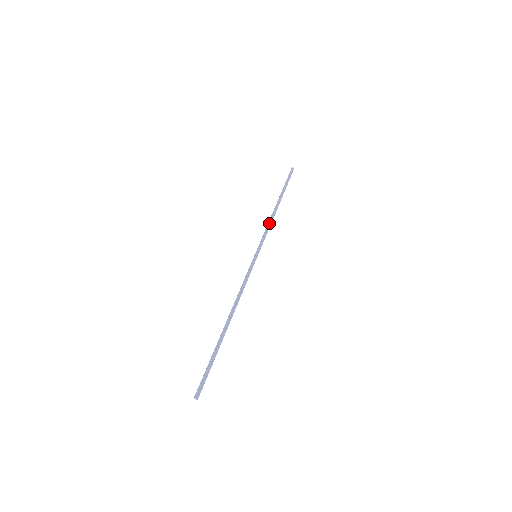
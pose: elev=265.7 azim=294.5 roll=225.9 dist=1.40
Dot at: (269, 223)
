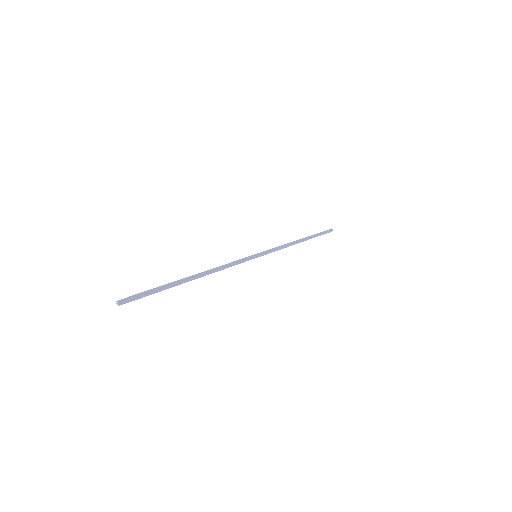
Dot at: (284, 245)
